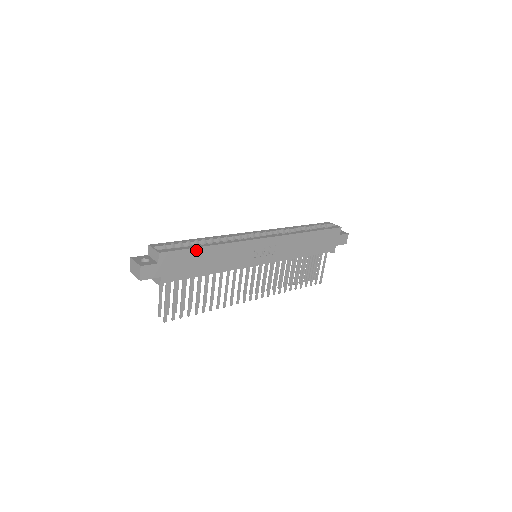
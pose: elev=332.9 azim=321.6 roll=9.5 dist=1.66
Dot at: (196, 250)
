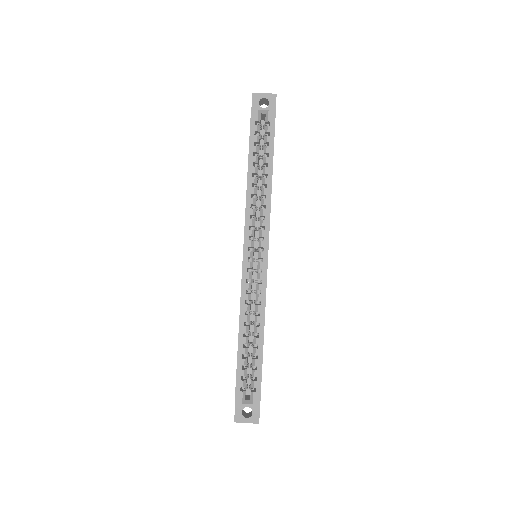
Dot at: (262, 358)
